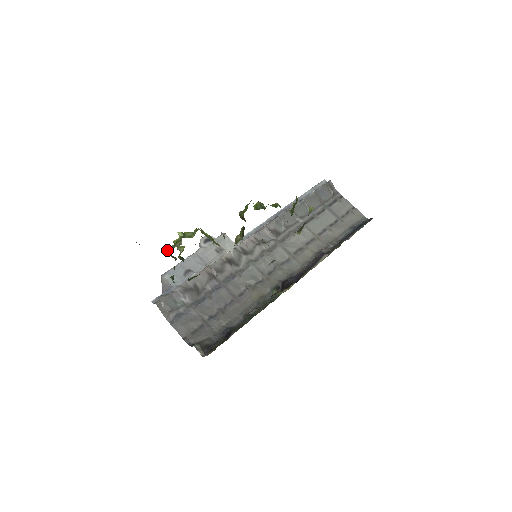
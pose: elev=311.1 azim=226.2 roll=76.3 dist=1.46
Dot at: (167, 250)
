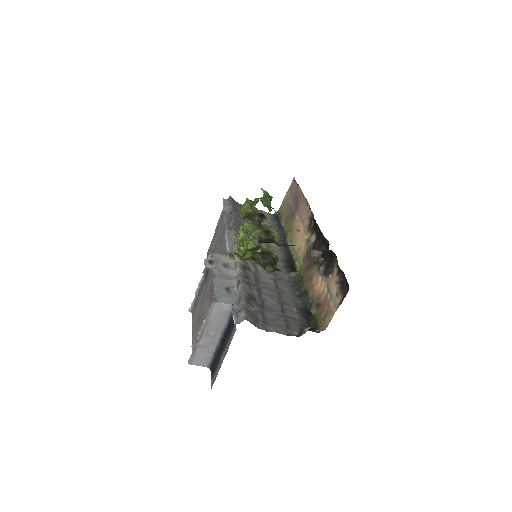
Dot at: (252, 243)
